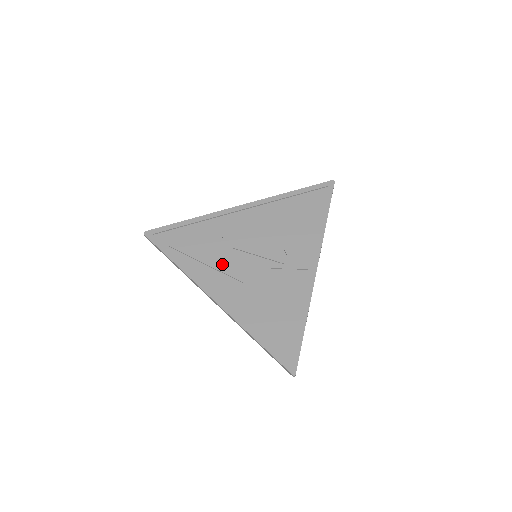
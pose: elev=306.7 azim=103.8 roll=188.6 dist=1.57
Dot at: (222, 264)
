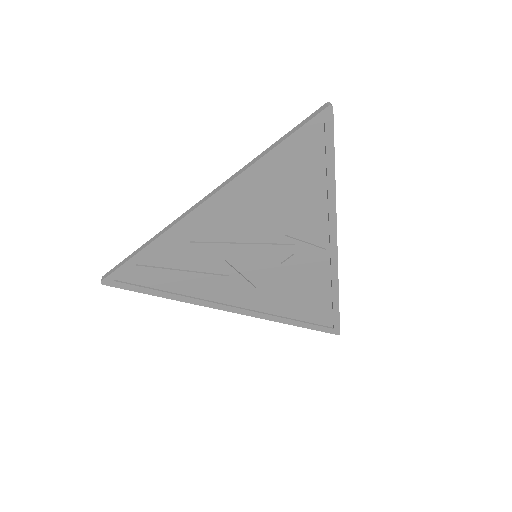
Dot at: (221, 280)
